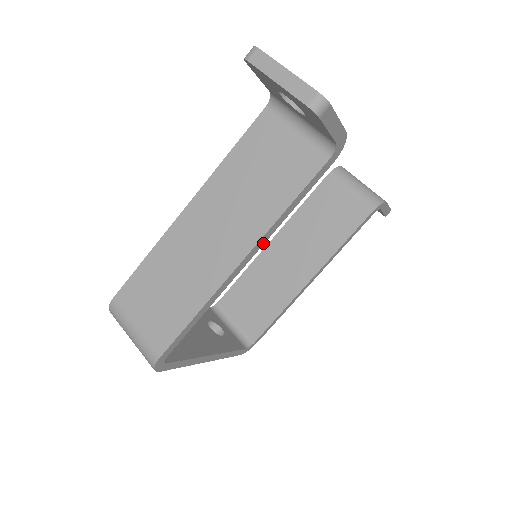
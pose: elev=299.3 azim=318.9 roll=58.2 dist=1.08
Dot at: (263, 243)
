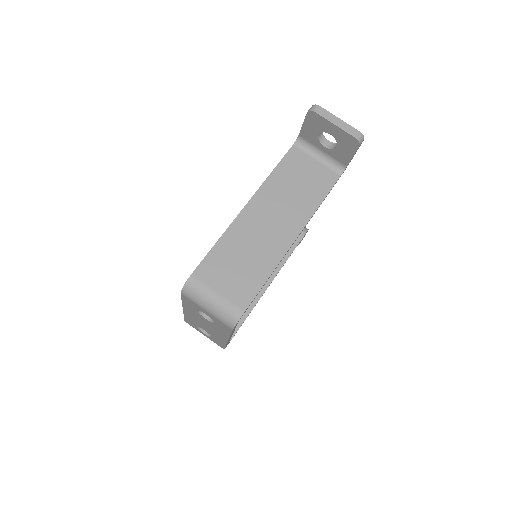
Dot at: occluded
